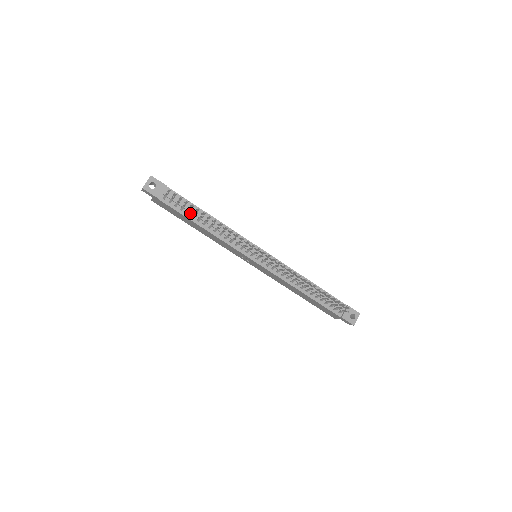
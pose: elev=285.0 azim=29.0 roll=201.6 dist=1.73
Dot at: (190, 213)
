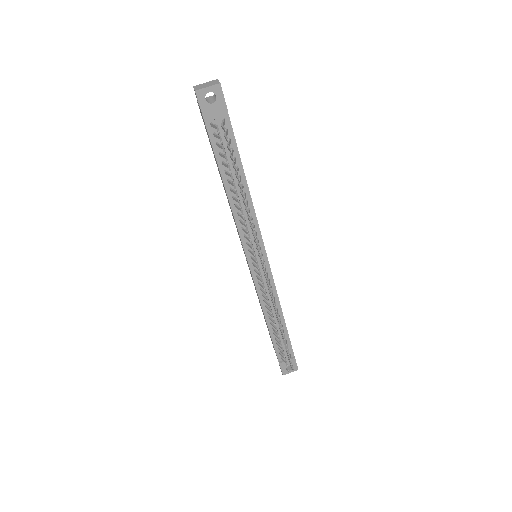
Dot at: occluded
